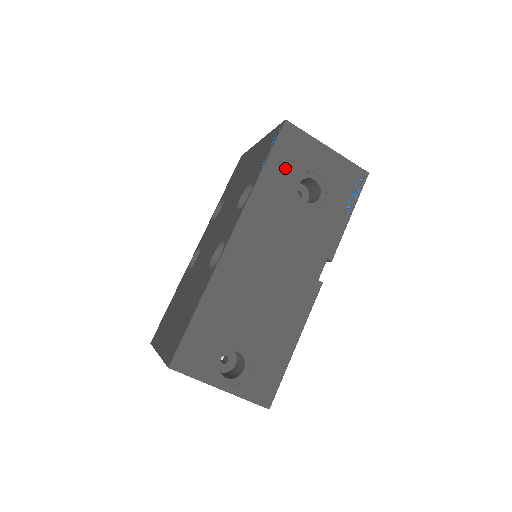
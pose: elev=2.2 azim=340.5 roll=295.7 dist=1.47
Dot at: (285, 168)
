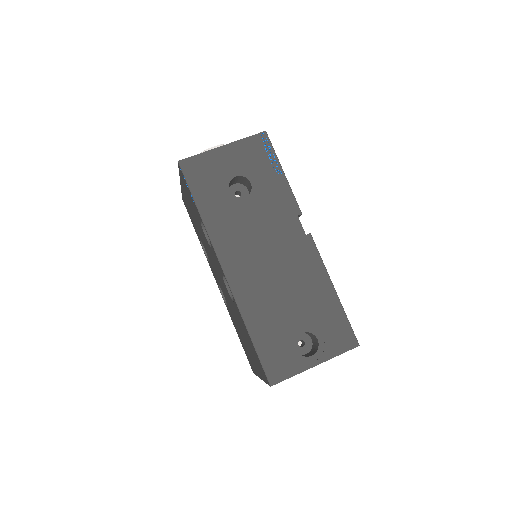
Dot at: (210, 191)
